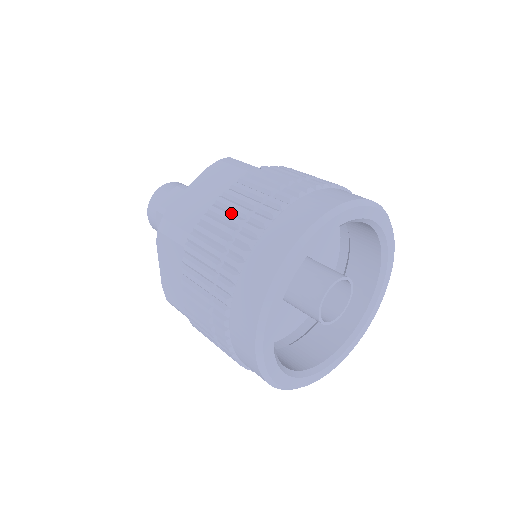
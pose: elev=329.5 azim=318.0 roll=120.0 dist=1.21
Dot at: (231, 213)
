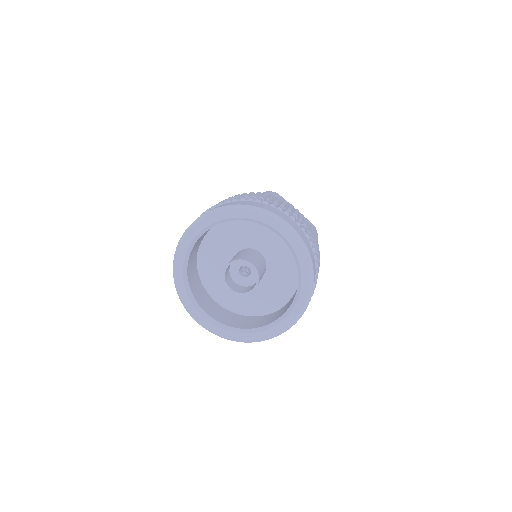
Dot at: occluded
